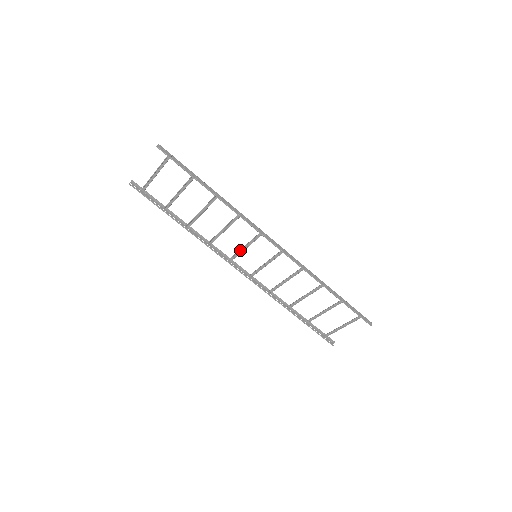
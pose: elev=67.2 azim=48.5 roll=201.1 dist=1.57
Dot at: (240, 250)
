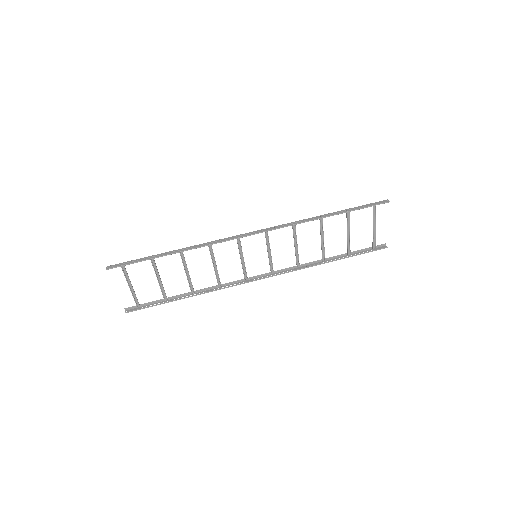
Dot at: (242, 265)
